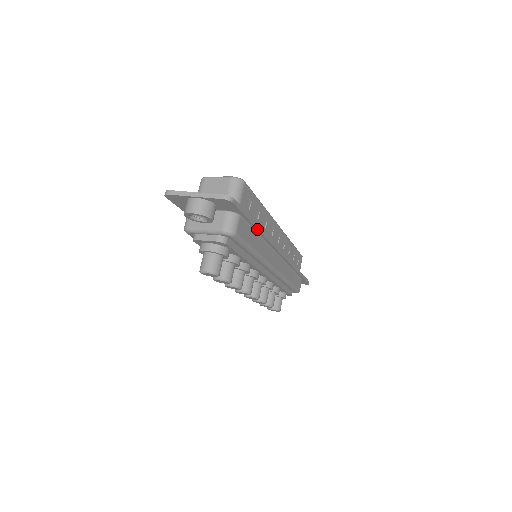
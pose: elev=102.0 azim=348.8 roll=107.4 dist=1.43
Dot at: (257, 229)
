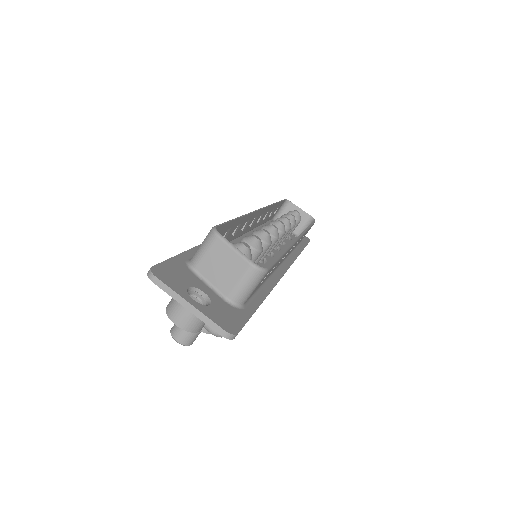
Dot at: occluded
